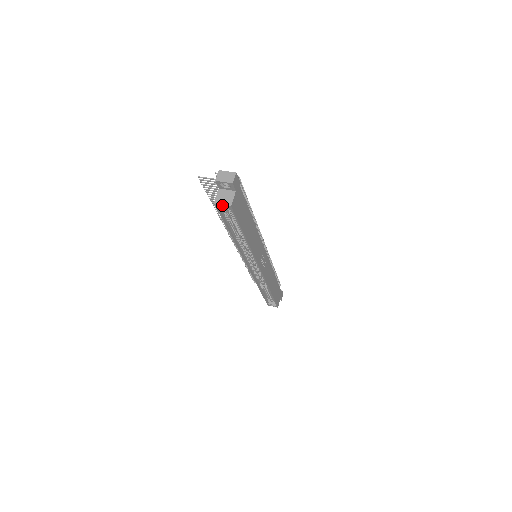
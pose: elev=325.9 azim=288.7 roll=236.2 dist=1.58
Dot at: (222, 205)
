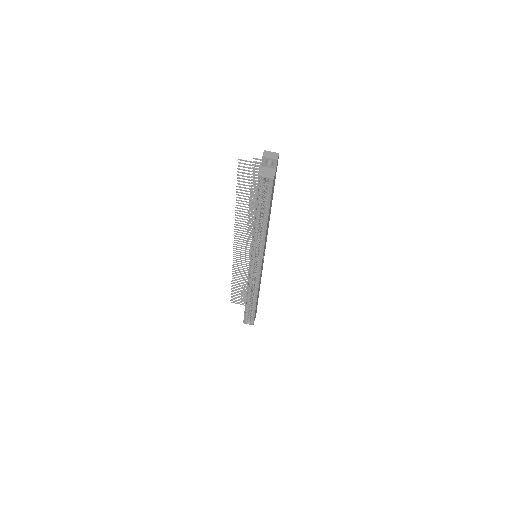
Dot at: (265, 178)
